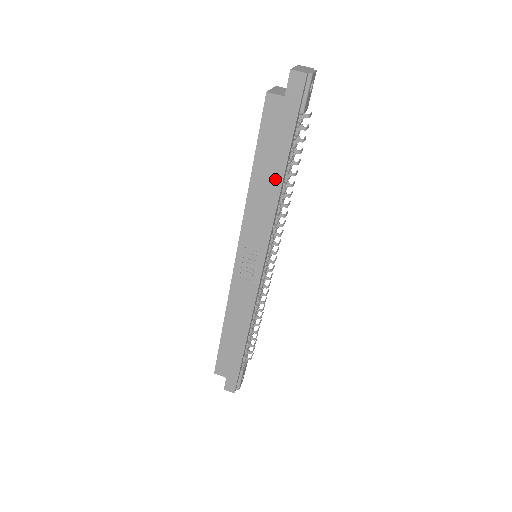
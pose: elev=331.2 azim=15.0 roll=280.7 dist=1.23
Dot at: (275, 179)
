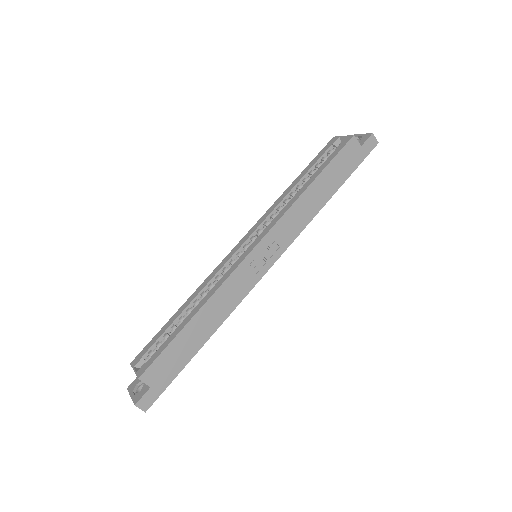
Dot at: (324, 197)
